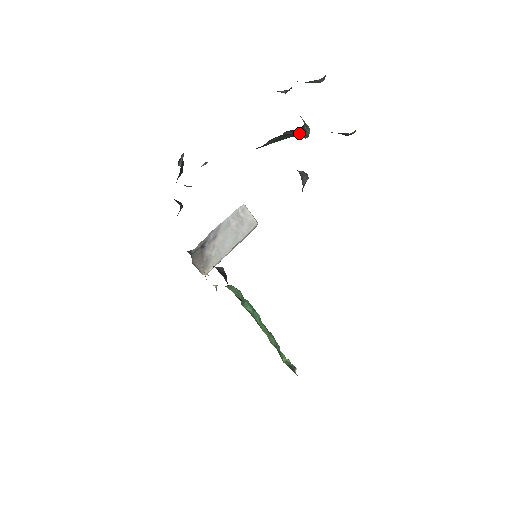
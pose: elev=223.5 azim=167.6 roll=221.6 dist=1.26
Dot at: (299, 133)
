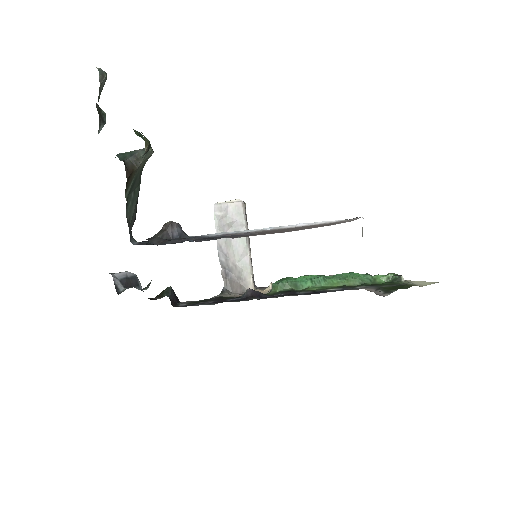
Dot at: (137, 171)
